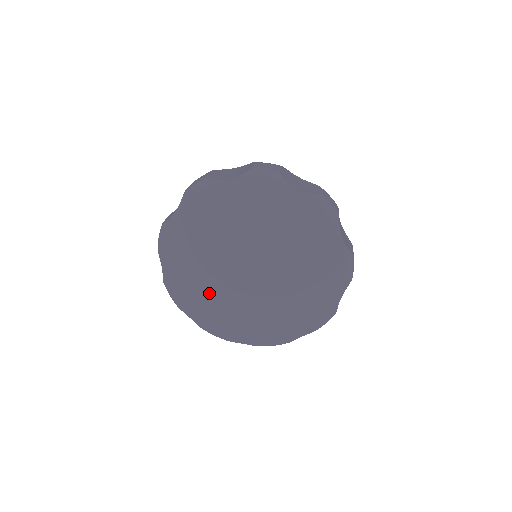
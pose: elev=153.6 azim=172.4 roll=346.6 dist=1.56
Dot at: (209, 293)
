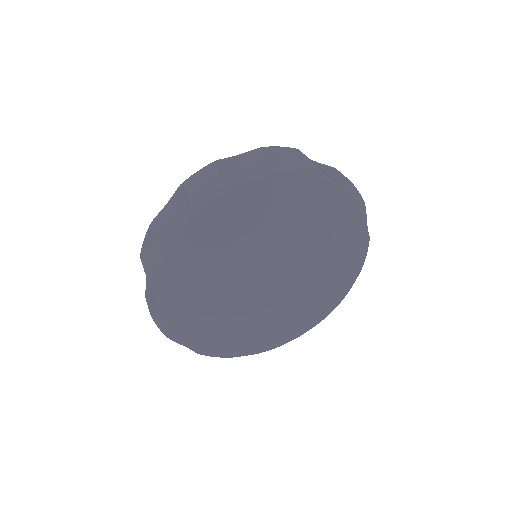
Dot at: (216, 286)
